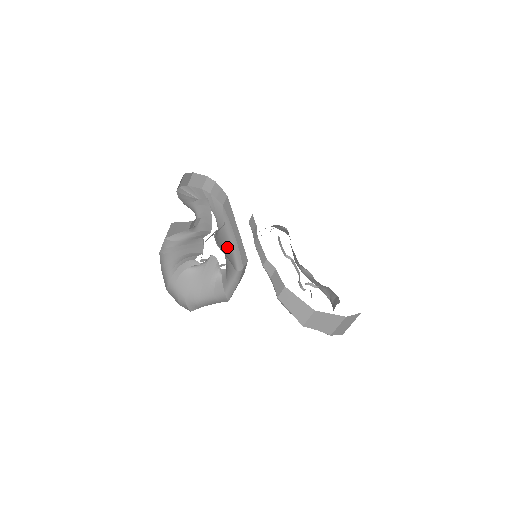
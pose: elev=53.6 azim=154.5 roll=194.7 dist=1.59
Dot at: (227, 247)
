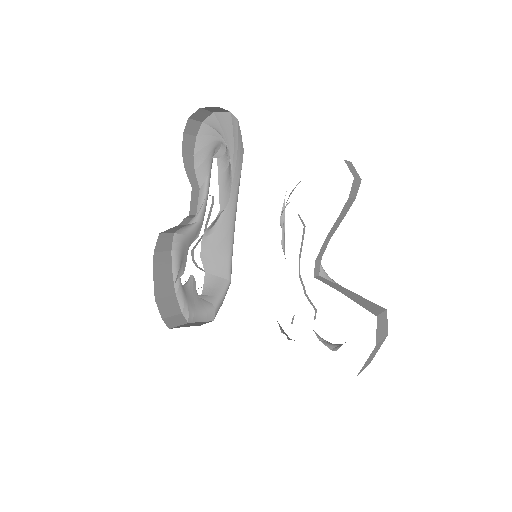
Dot at: (225, 244)
